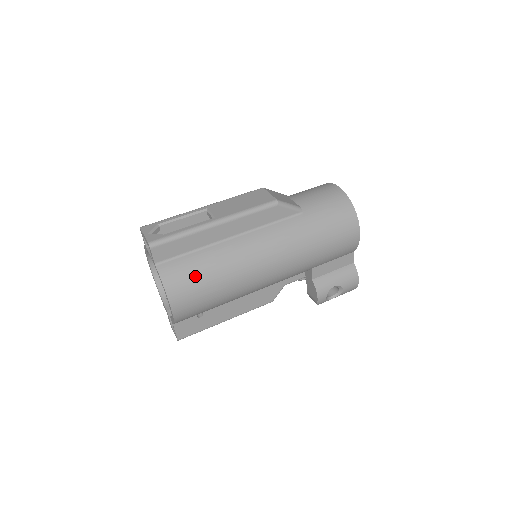
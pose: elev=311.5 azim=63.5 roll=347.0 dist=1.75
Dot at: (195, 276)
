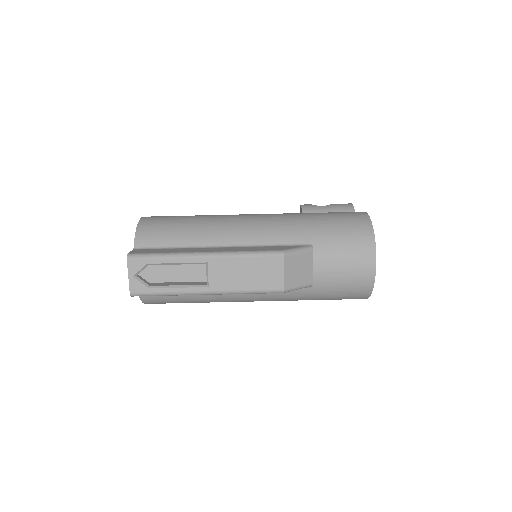
Dot at: (175, 302)
